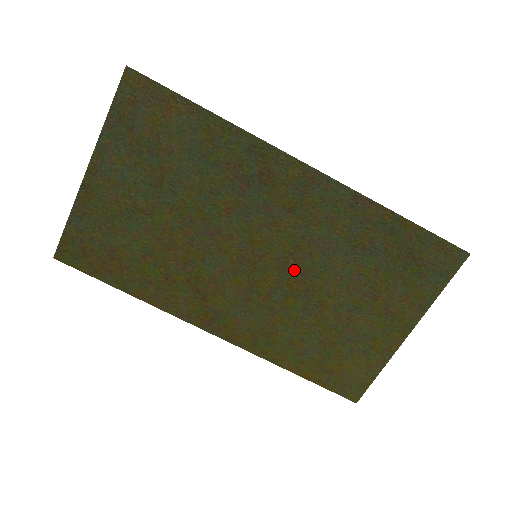
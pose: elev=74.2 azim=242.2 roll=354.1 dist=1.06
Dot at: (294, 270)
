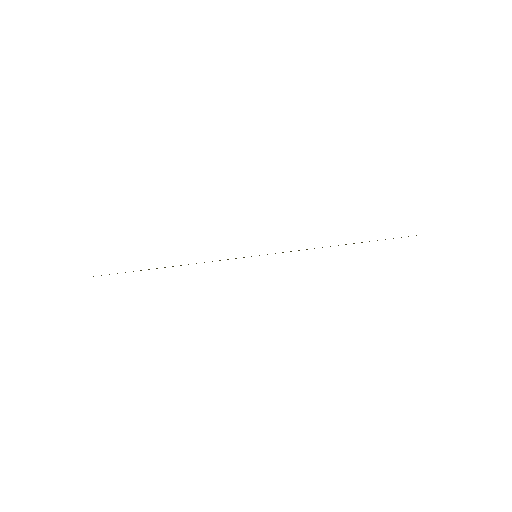
Dot at: occluded
